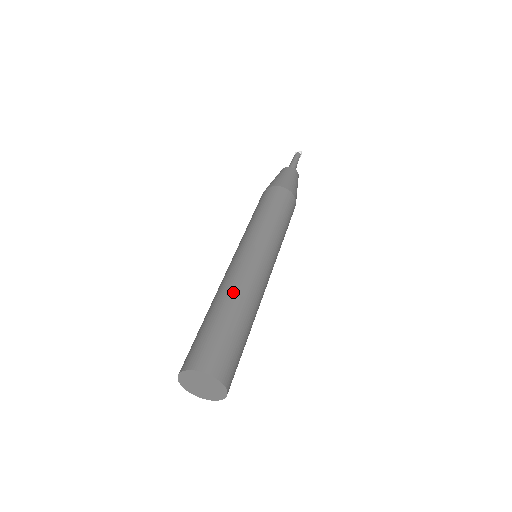
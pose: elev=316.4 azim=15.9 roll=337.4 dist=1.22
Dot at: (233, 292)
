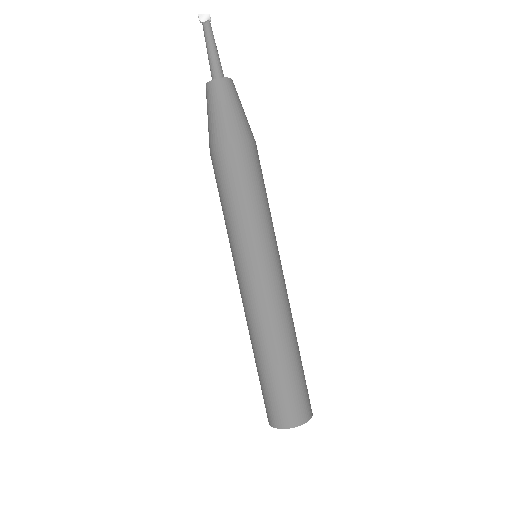
Dot at: (289, 333)
